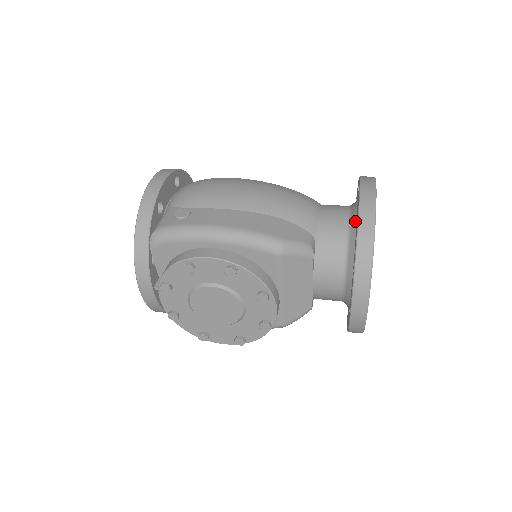
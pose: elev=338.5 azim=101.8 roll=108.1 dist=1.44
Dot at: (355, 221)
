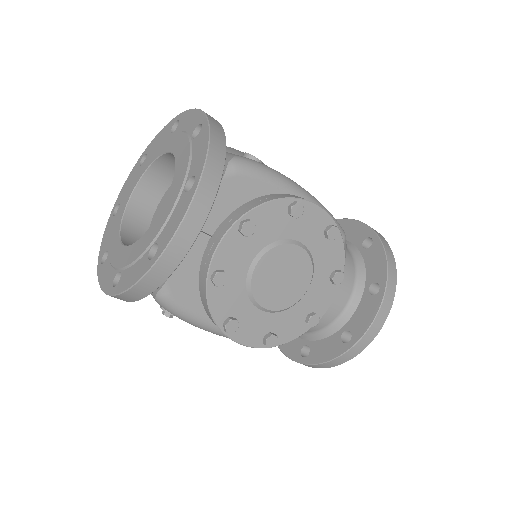
Dot at: (355, 248)
